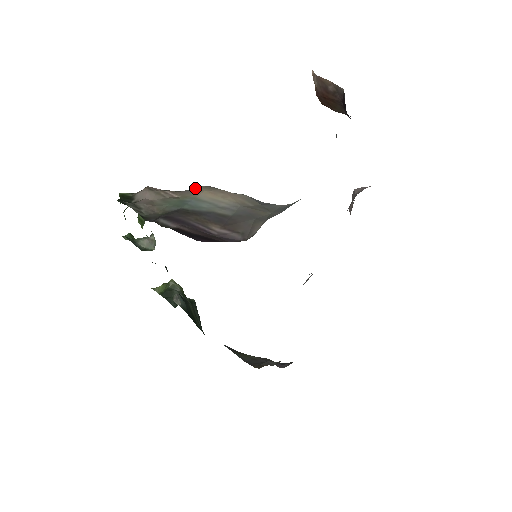
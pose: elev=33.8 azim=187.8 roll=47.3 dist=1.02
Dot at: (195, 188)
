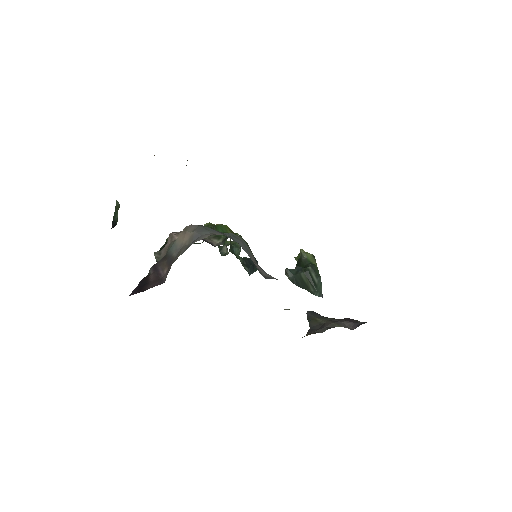
Dot at: occluded
